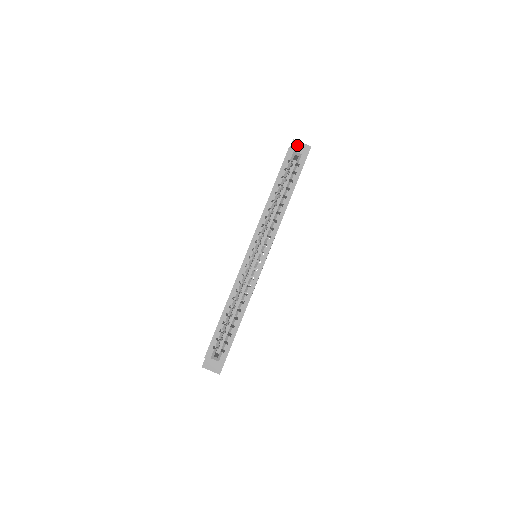
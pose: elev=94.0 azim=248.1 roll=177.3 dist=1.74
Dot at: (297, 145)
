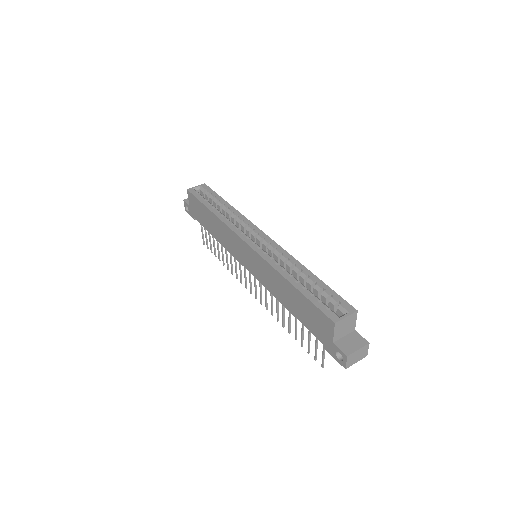
Dot at: occluded
